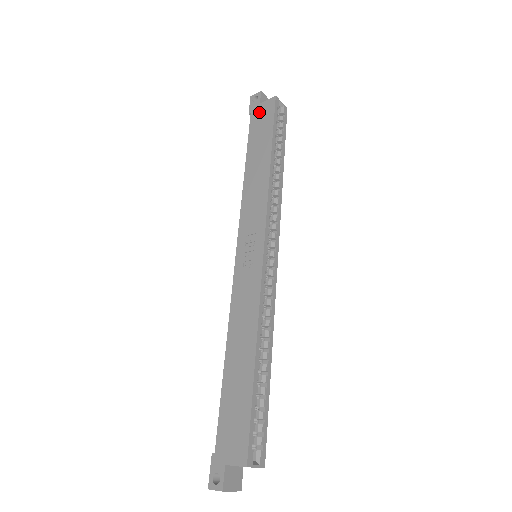
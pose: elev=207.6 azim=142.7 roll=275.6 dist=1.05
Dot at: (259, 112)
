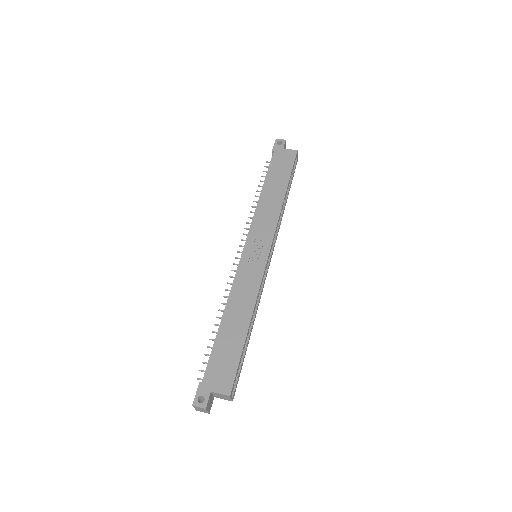
Dot at: (282, 155)
